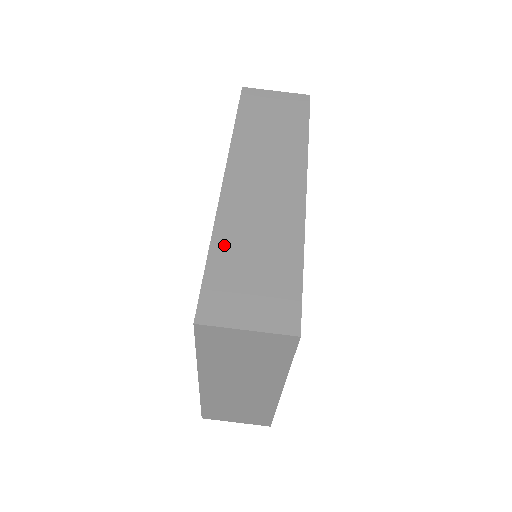
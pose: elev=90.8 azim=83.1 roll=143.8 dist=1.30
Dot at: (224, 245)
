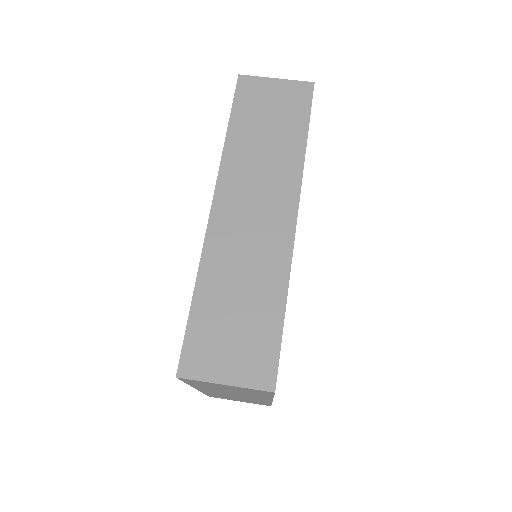
Dot at: (208, 288)
